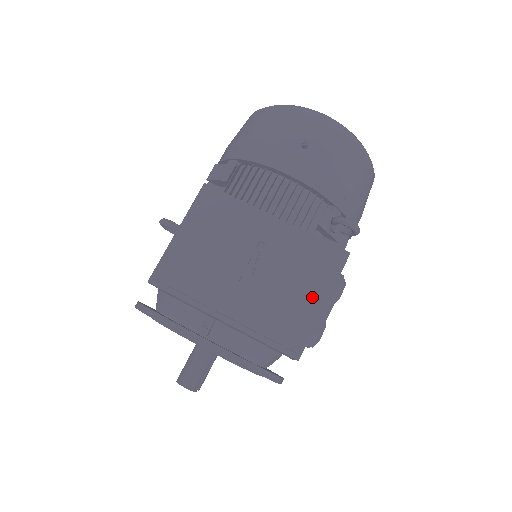
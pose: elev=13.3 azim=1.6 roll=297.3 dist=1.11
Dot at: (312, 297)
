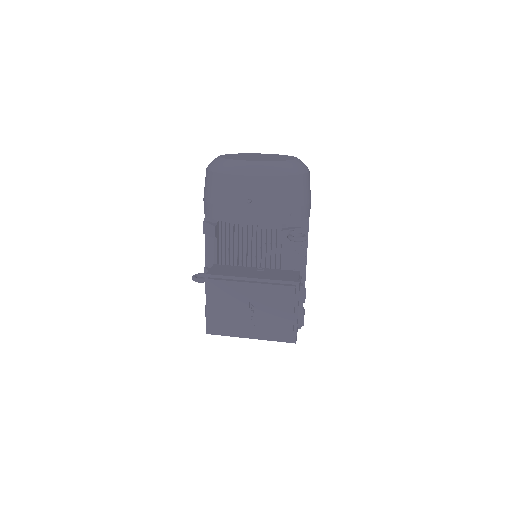
Dot at: (289, 314)
